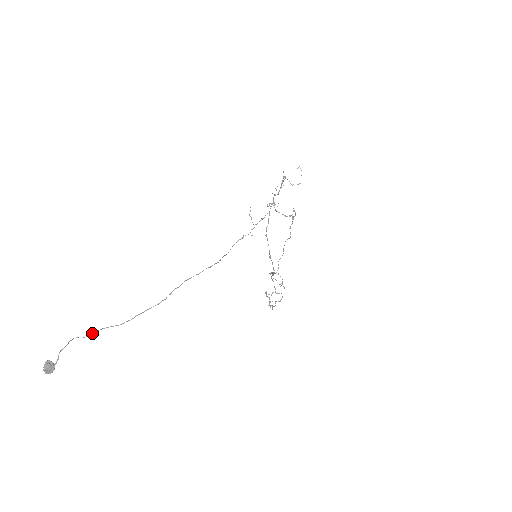
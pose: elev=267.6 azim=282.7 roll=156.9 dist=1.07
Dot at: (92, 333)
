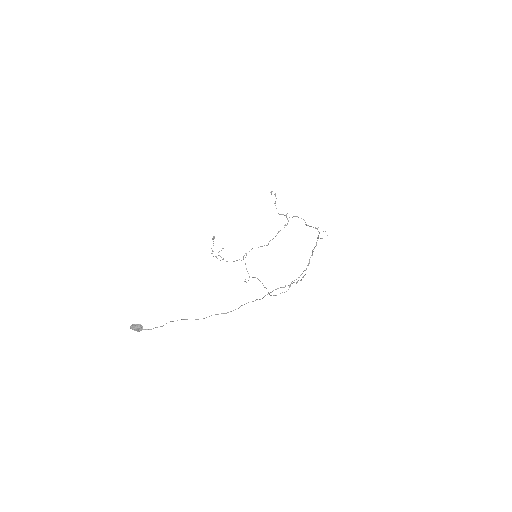
Dot at: occluded
